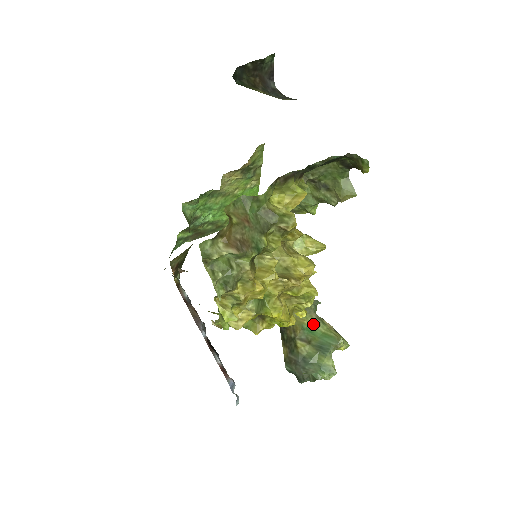
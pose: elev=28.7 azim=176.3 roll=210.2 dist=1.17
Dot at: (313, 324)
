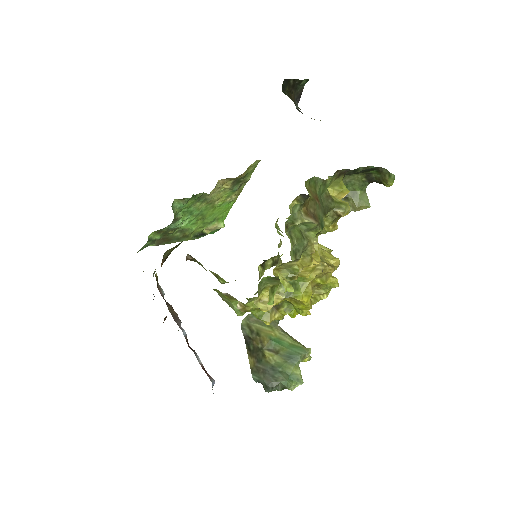
Dot at: (280, 336)
